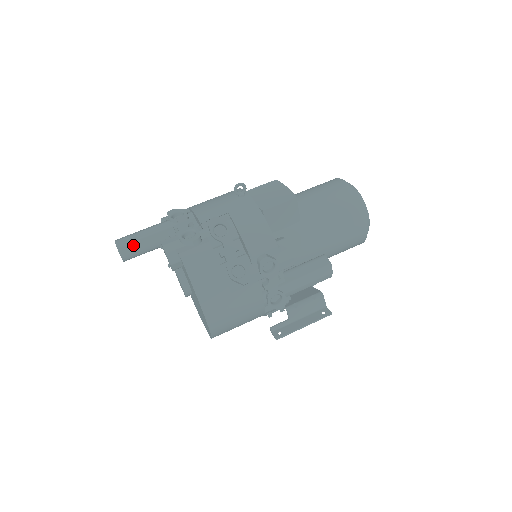
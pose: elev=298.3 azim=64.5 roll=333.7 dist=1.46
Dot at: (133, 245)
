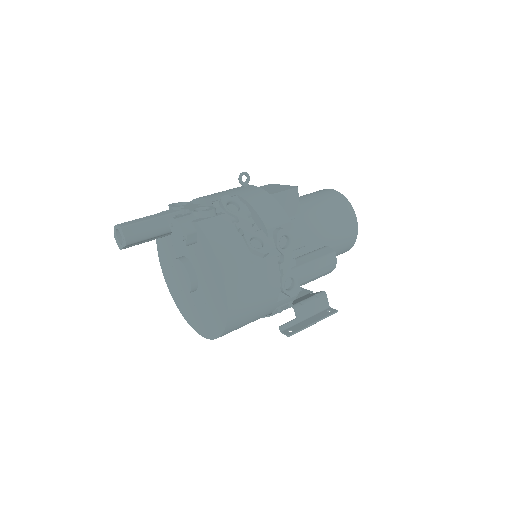
Dot at: (138, 226)
